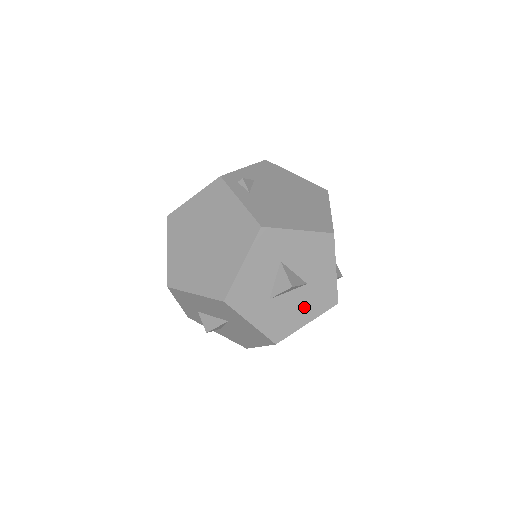
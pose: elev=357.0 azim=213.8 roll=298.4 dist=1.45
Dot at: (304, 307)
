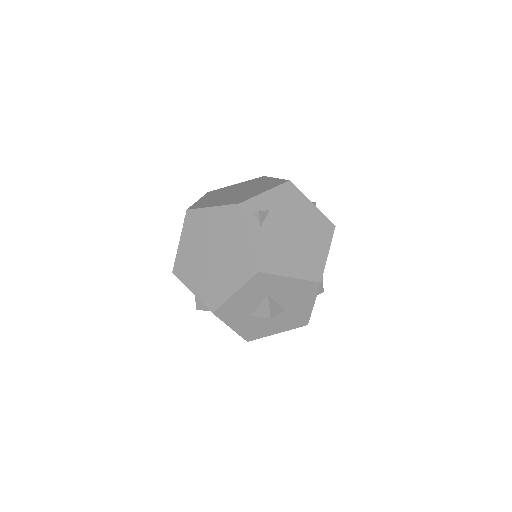
Dot at: (278, 324)
